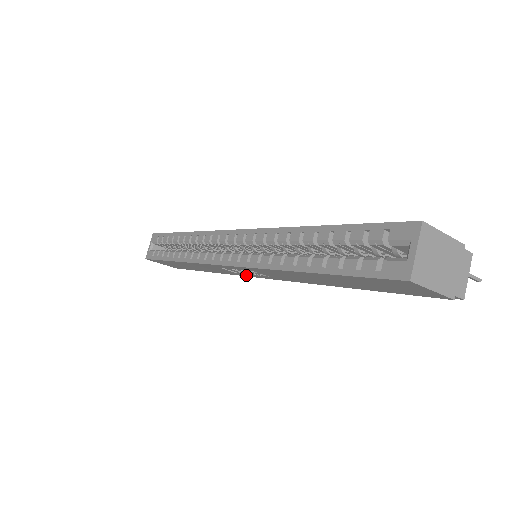
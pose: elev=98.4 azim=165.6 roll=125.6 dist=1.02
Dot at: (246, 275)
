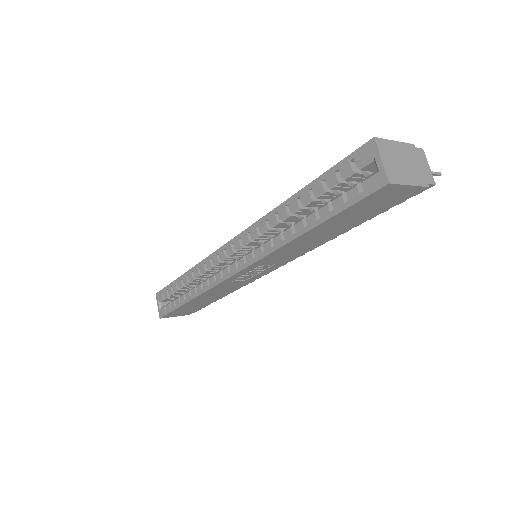
Dot at: (255, 277)
